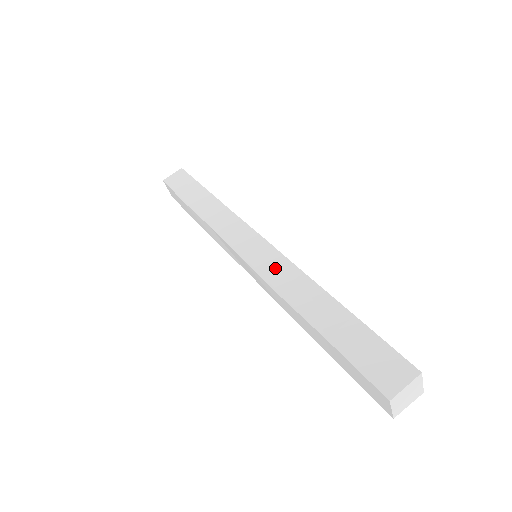
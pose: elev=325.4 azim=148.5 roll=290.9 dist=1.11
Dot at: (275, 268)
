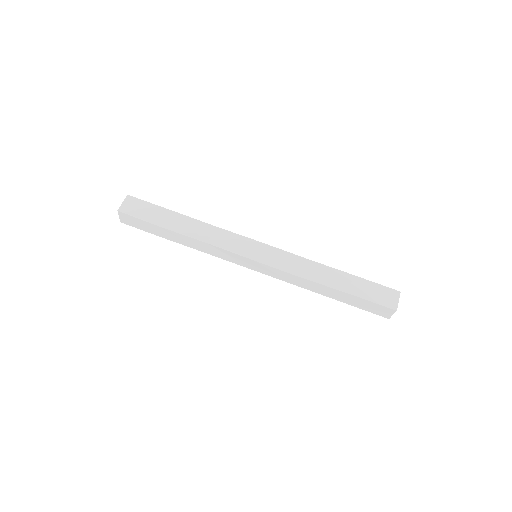
Dot at: (287, 261)
